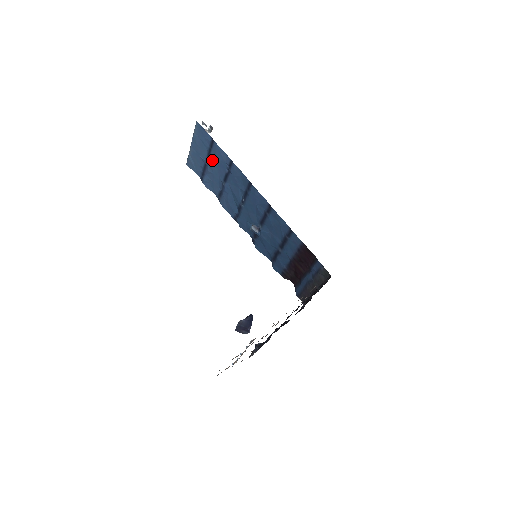
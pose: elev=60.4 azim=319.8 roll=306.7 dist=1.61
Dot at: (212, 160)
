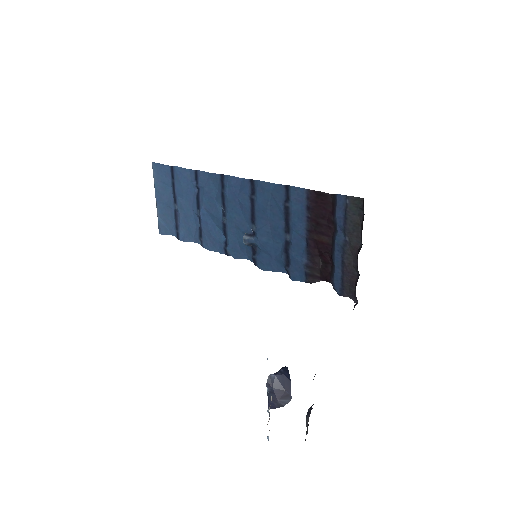
Dot at: (179, 195)
